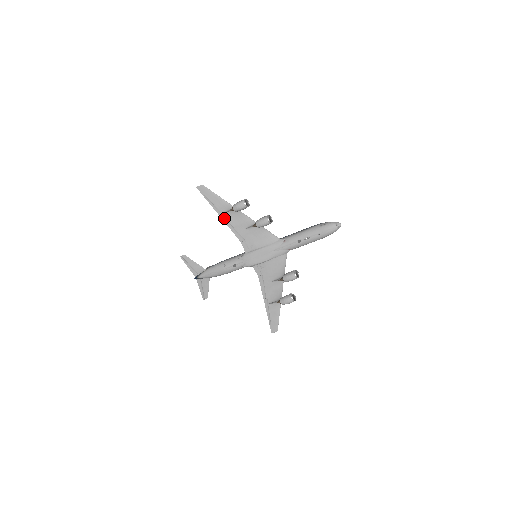
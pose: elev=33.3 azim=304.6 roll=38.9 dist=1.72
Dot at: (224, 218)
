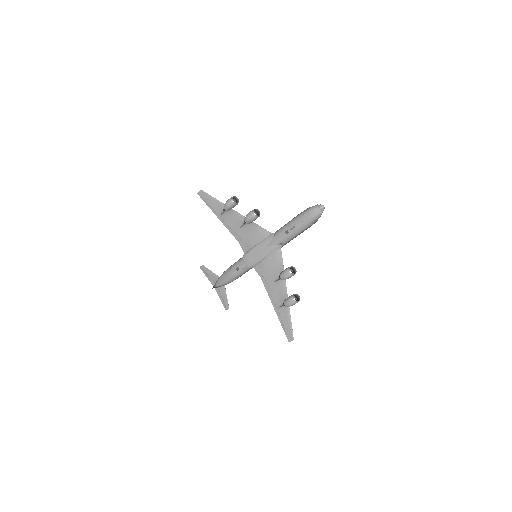
Dot at: (222, 220)
